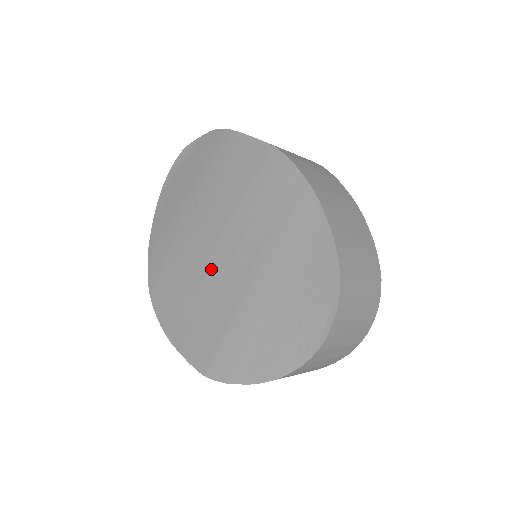
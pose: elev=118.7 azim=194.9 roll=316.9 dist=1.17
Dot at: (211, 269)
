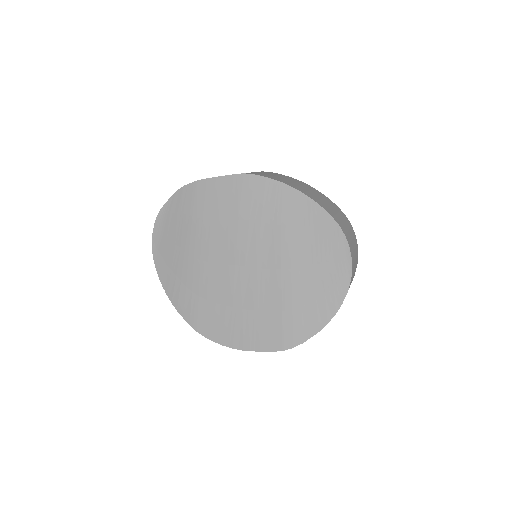
Dot at: (243, 280)
